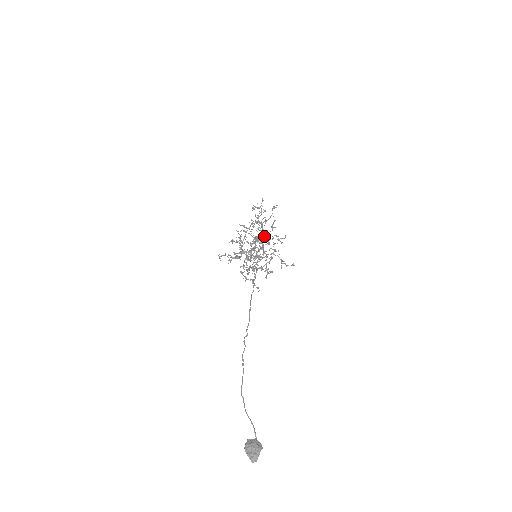
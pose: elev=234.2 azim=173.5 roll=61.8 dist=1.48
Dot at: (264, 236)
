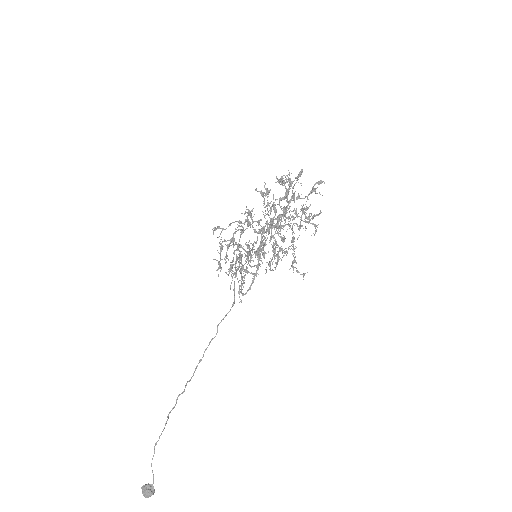
Dot at: occluded
